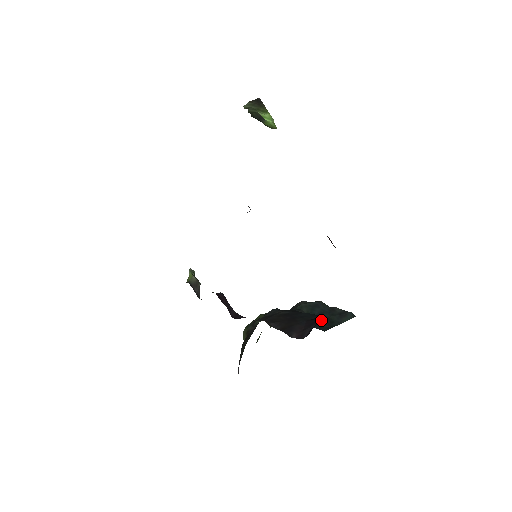
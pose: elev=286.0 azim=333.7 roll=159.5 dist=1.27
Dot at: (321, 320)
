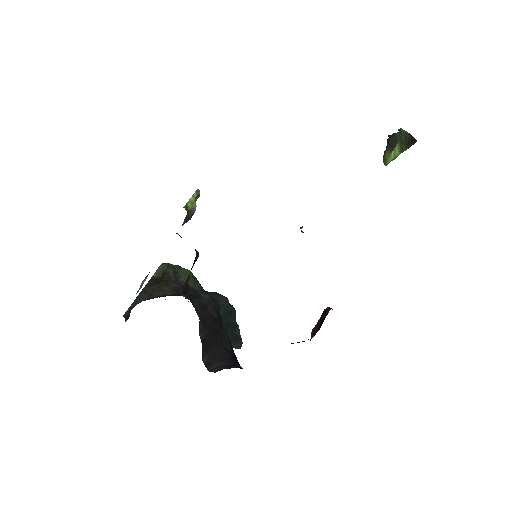
Dot at: (234, 364)
